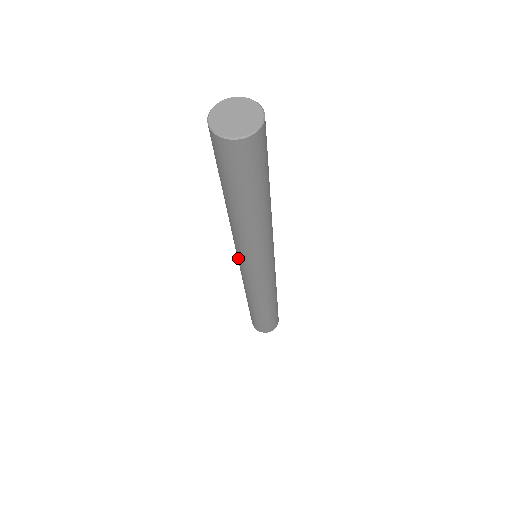
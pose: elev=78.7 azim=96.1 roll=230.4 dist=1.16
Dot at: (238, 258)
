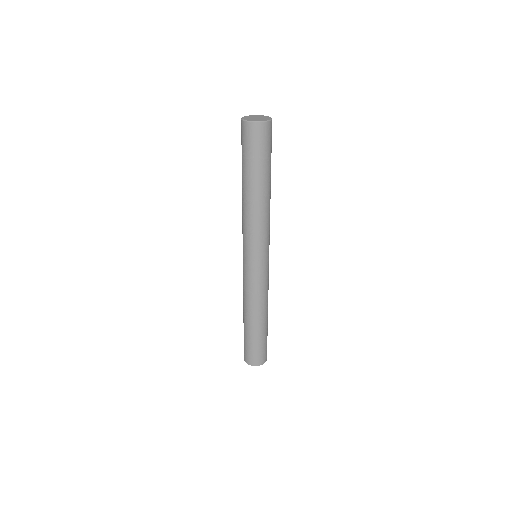
Dot at: (243, 250)
